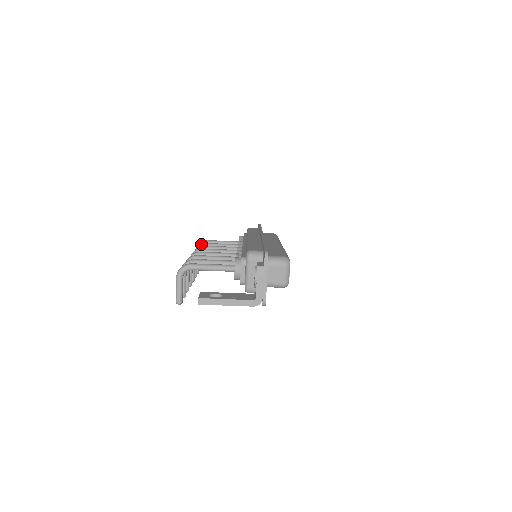
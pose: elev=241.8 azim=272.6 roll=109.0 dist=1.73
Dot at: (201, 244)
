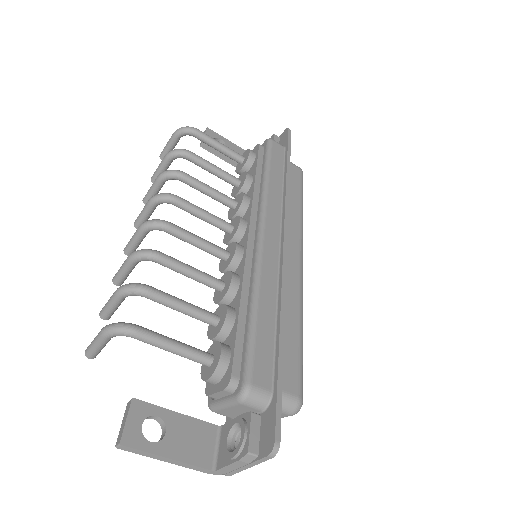
Dot at: (182, 150)
